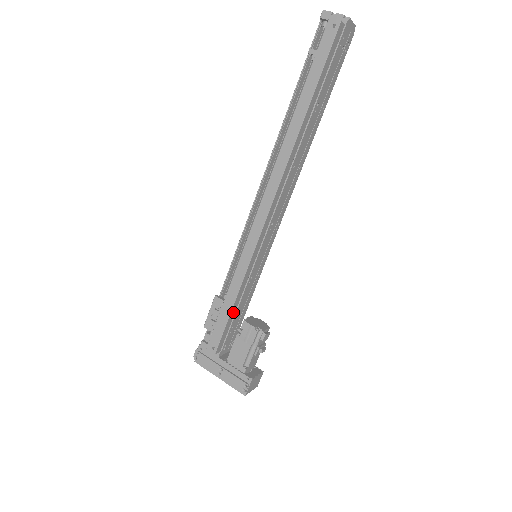
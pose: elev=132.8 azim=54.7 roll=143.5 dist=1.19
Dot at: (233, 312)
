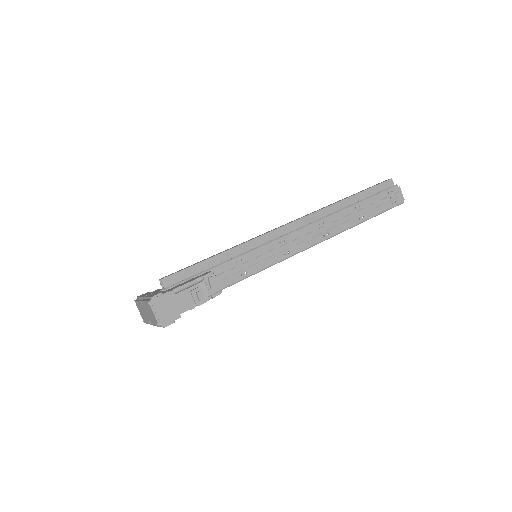
Dot at: (206, 266)
